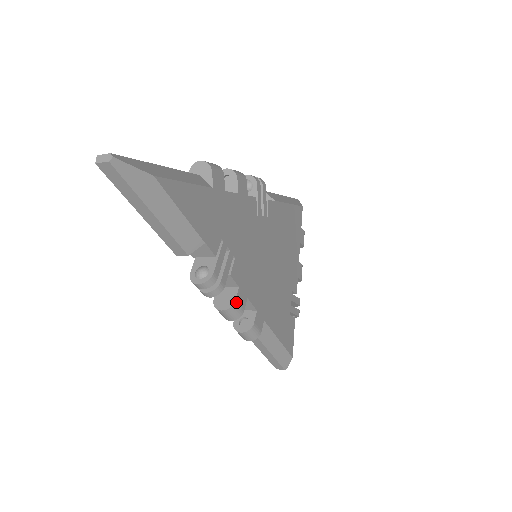
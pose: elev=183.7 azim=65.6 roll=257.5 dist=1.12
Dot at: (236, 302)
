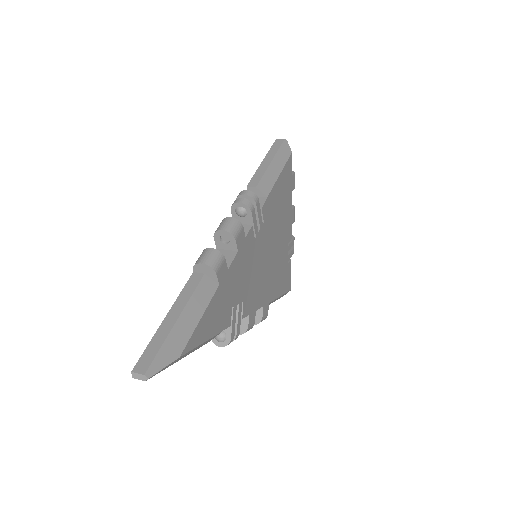
Dot at: (248, 327)
